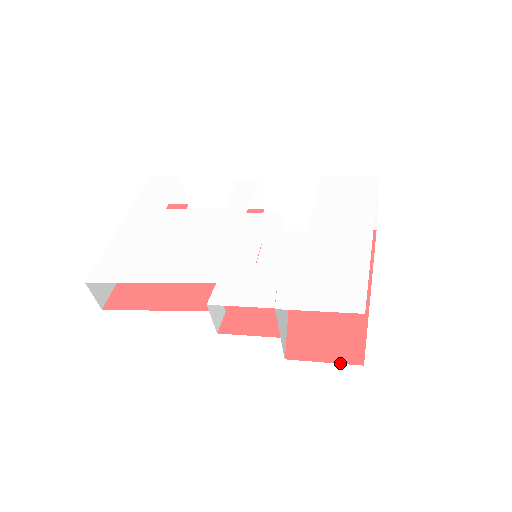
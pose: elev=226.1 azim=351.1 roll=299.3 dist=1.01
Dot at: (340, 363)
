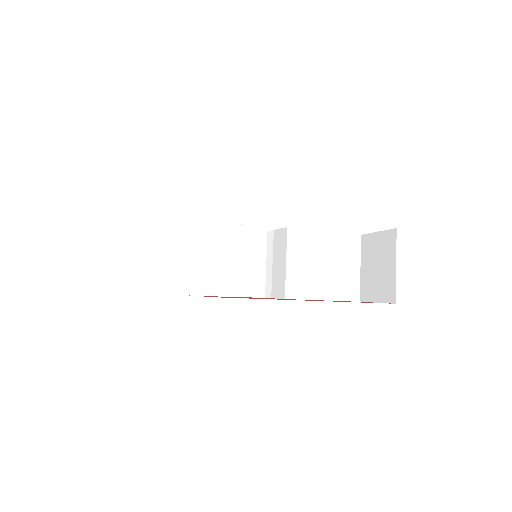
Dot at: occluded
